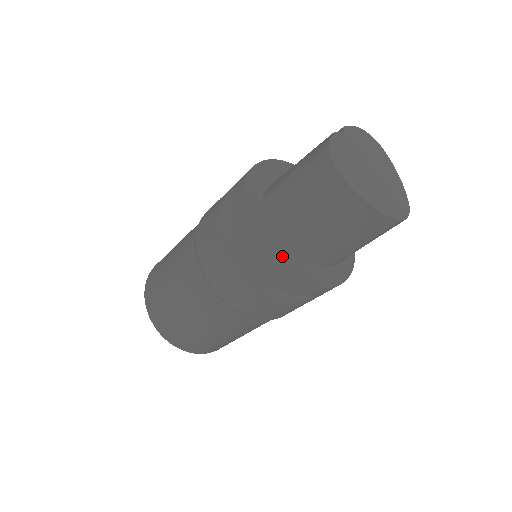
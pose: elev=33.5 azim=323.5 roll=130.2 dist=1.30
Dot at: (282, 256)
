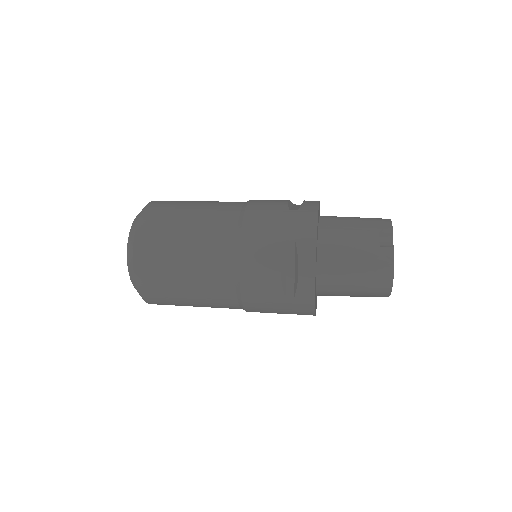
Dot at: occluded
